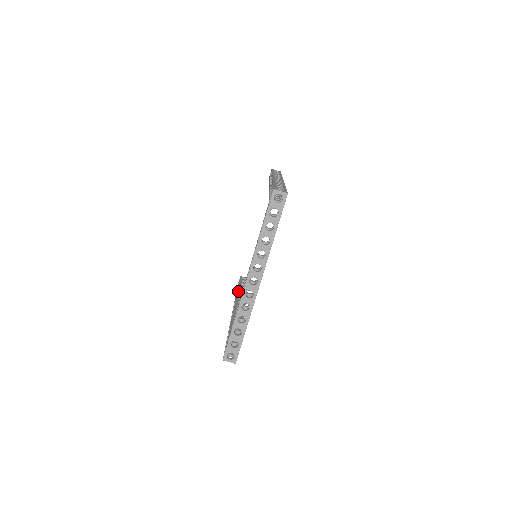
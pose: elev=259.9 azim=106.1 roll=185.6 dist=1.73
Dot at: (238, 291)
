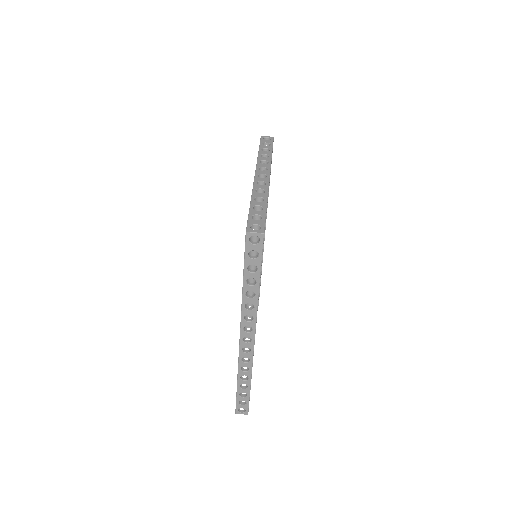
Dot at: occluded
